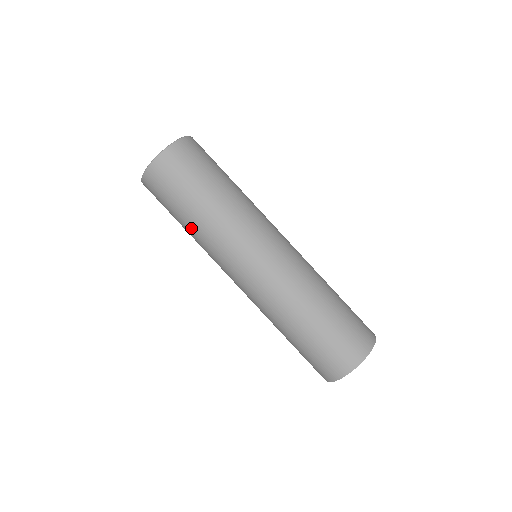
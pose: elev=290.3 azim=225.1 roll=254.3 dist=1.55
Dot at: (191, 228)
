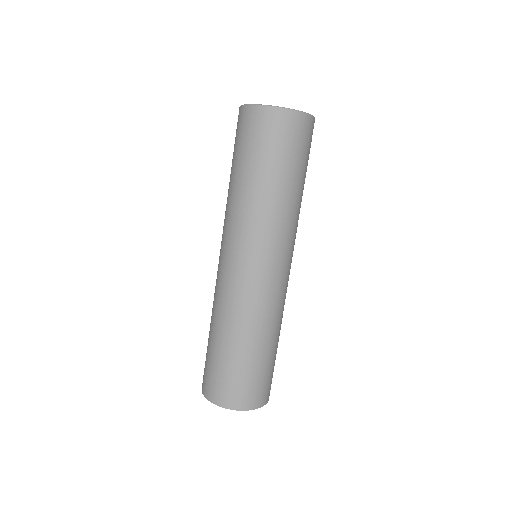
Dot at: (232, 185)
